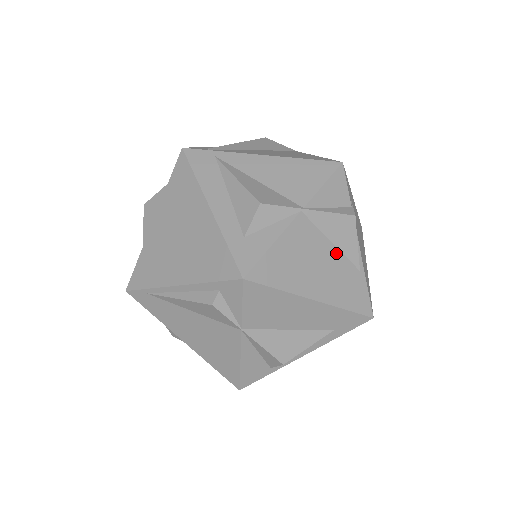
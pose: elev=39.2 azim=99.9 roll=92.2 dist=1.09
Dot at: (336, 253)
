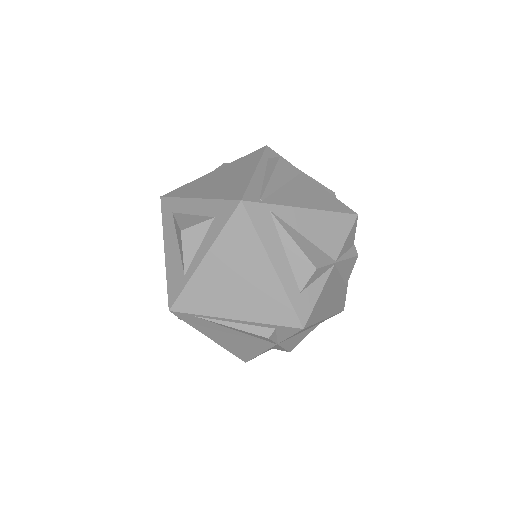
Dot at: (341, 281)
